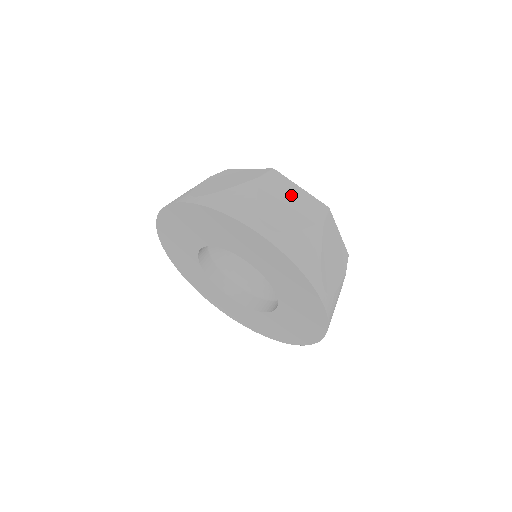
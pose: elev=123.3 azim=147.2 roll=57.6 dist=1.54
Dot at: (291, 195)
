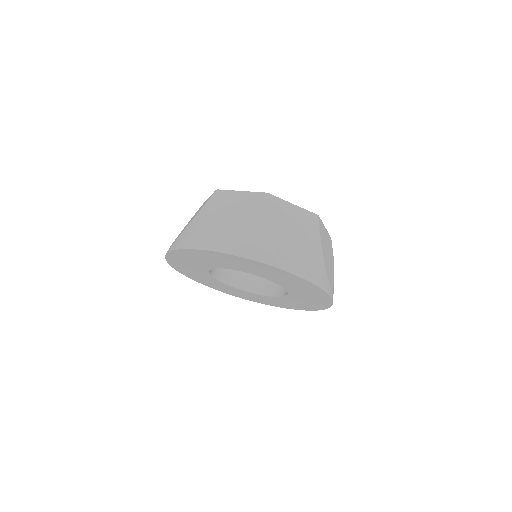
Dot at: (326, 241)
